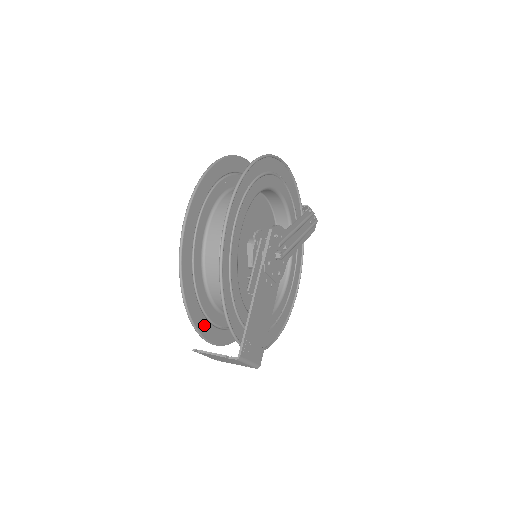
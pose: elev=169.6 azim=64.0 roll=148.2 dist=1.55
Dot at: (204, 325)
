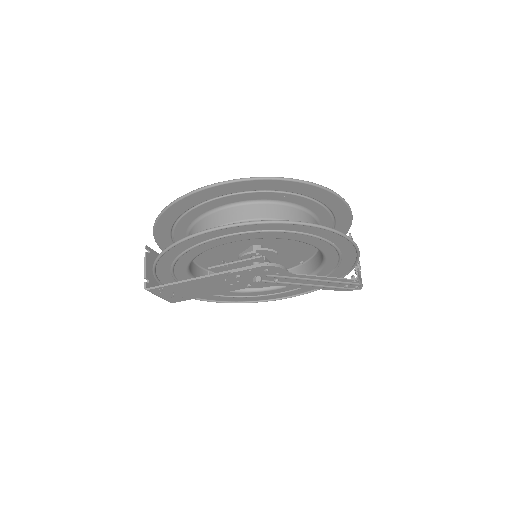
Dot at: (168, 244)
